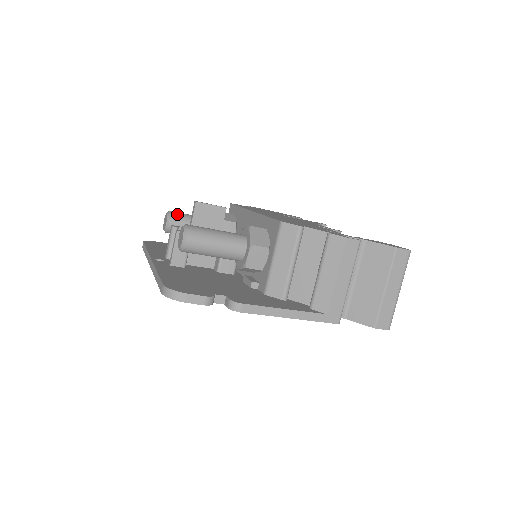
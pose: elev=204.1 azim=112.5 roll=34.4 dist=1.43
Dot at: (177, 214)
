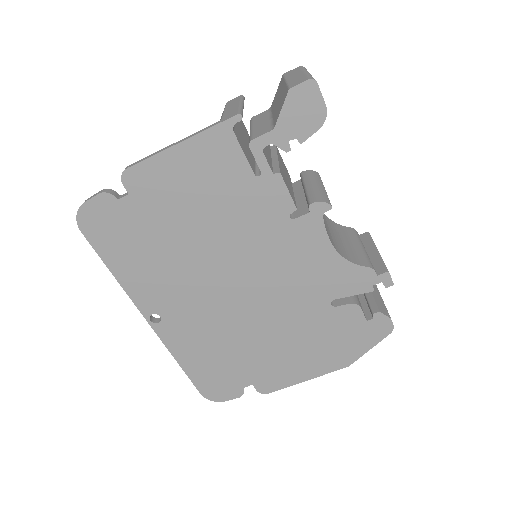
Dot at: occluded
